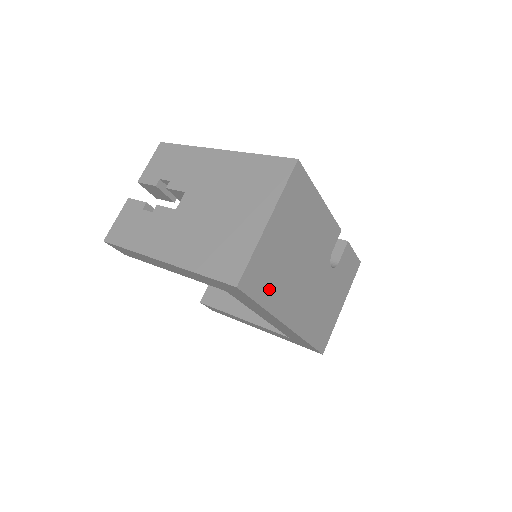
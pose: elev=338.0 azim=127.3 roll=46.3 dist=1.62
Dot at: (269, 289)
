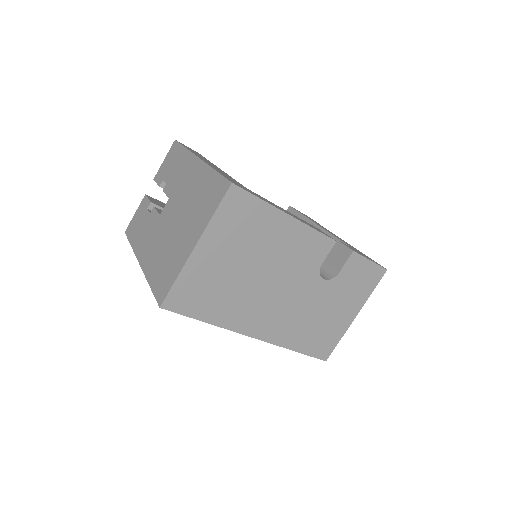
Dot at: (212, 306)
